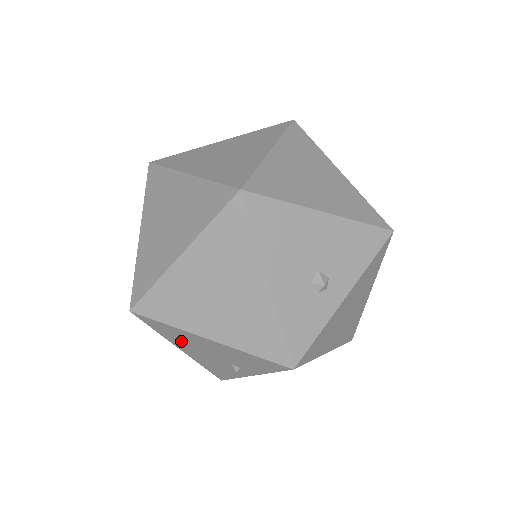
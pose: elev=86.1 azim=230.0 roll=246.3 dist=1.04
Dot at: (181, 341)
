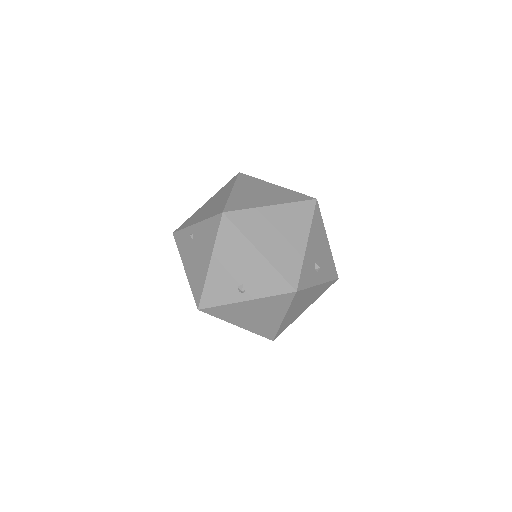
Dot at: (227, 252)
